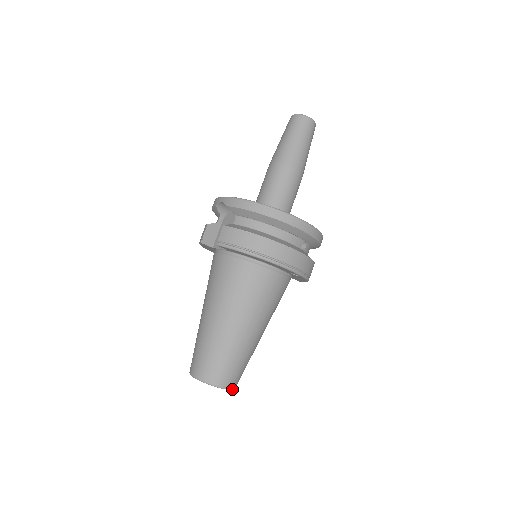
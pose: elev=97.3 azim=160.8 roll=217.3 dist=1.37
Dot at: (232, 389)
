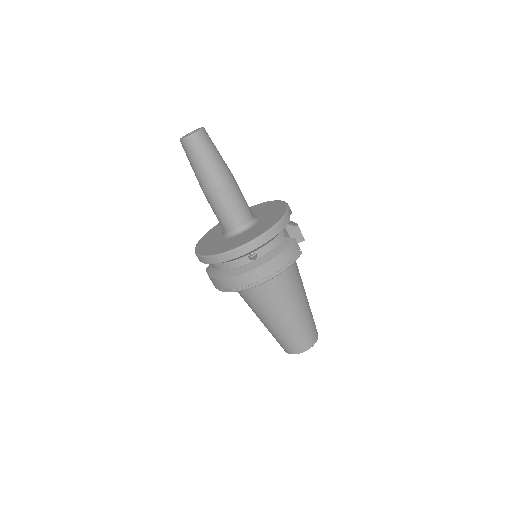
Dot at: occluded
